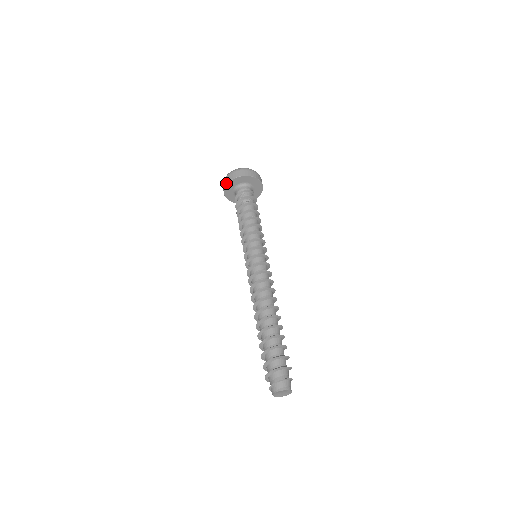
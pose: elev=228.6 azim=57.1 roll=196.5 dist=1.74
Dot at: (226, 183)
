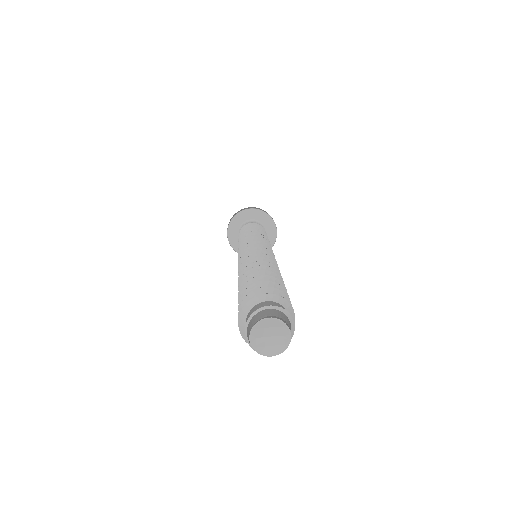
Dot at: (240, 211)
